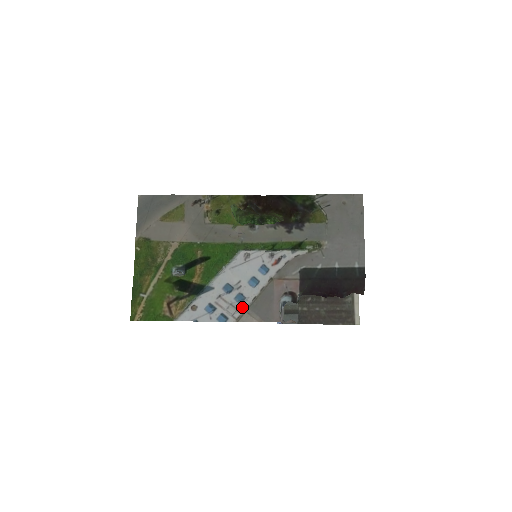
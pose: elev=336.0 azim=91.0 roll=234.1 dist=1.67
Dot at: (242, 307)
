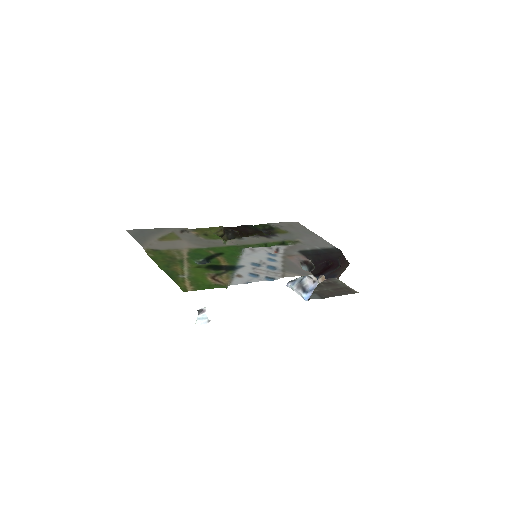
Dot at: (278, 271)
